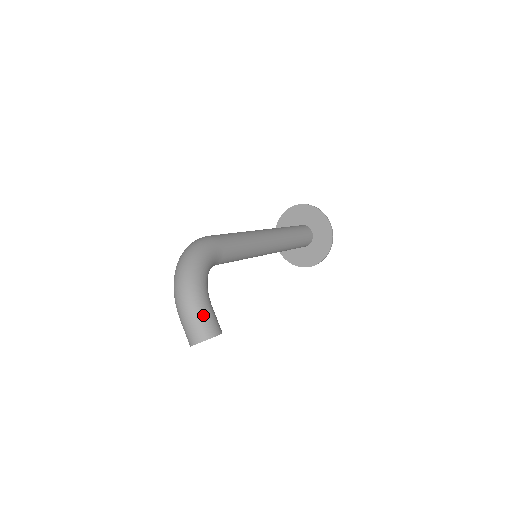
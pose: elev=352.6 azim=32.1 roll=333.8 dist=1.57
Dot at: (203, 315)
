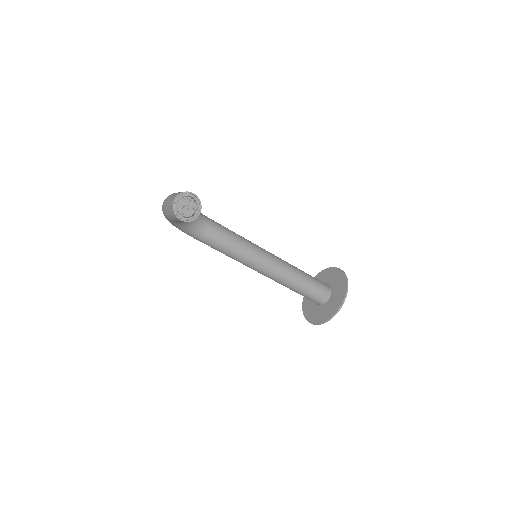
Dot at: occluded
